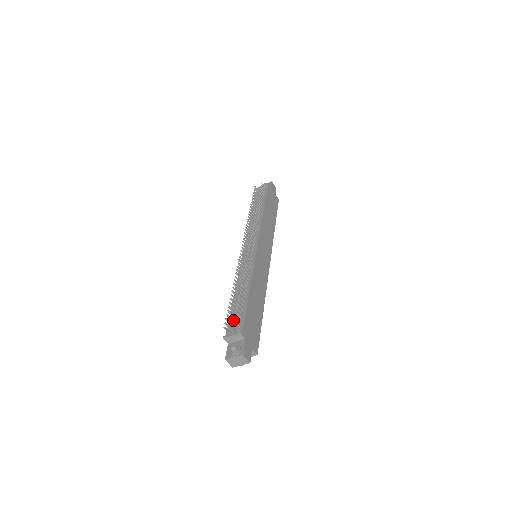
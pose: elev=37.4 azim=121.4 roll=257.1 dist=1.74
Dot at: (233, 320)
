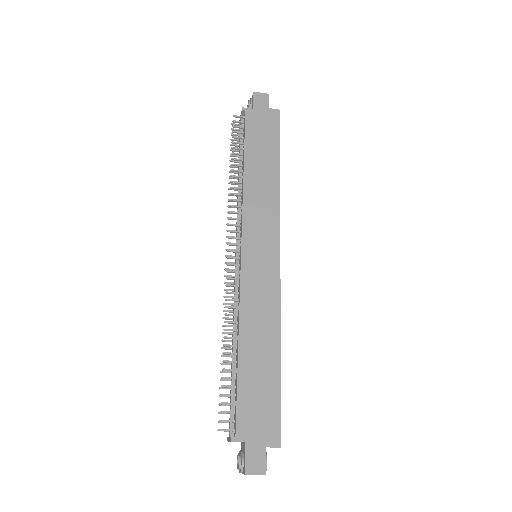
Dot at: occluded
